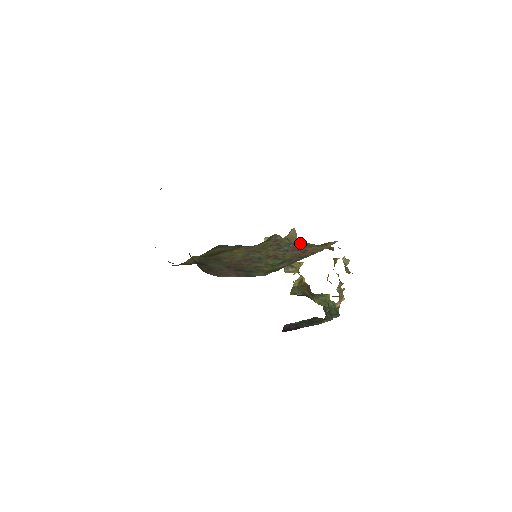
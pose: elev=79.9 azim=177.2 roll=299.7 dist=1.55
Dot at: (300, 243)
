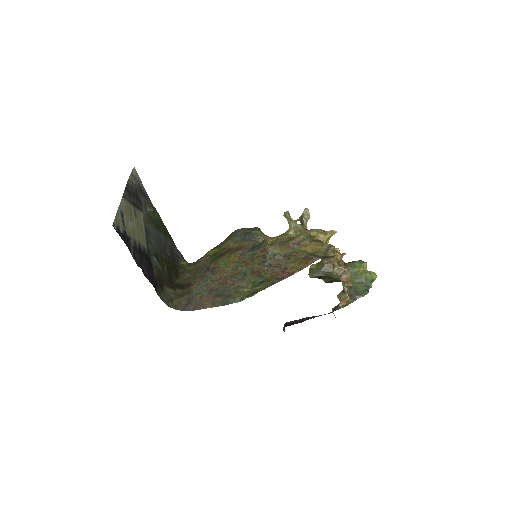
Dot at: (298, 242)
